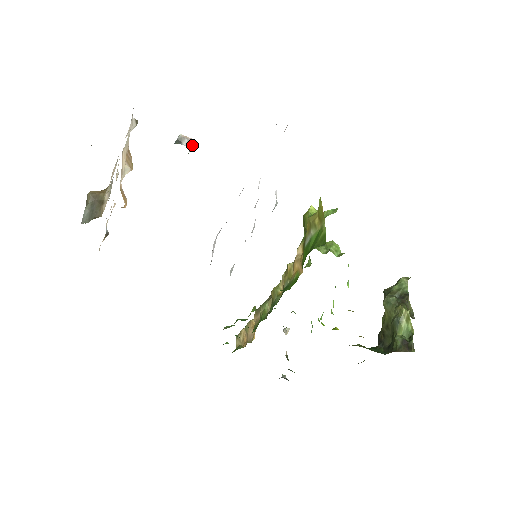
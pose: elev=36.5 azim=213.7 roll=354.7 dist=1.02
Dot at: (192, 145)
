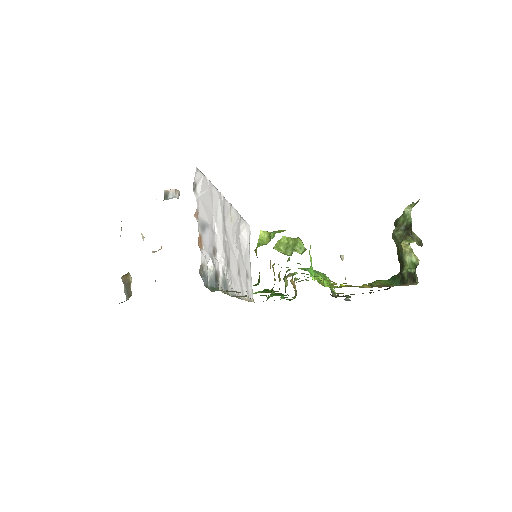
Dot at: (177, 192)
